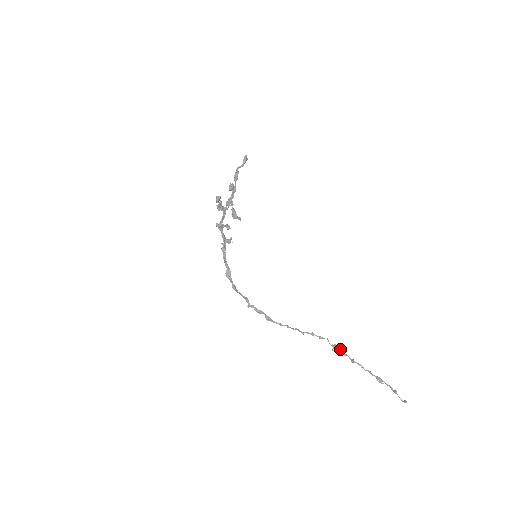
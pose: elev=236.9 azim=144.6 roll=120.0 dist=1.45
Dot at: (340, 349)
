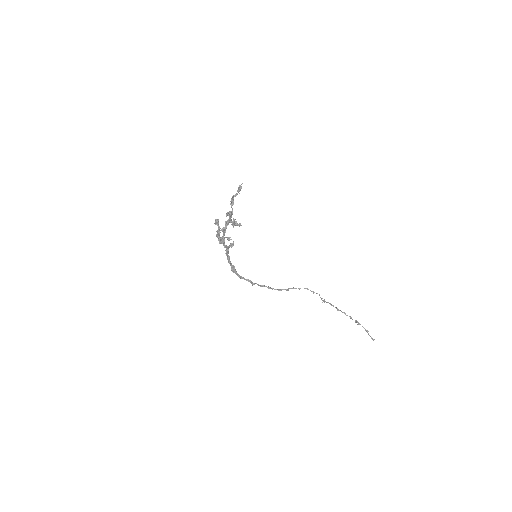
Dot at: (328, 302)
